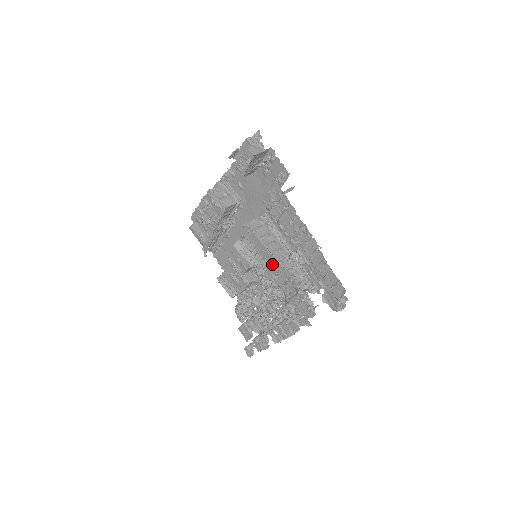
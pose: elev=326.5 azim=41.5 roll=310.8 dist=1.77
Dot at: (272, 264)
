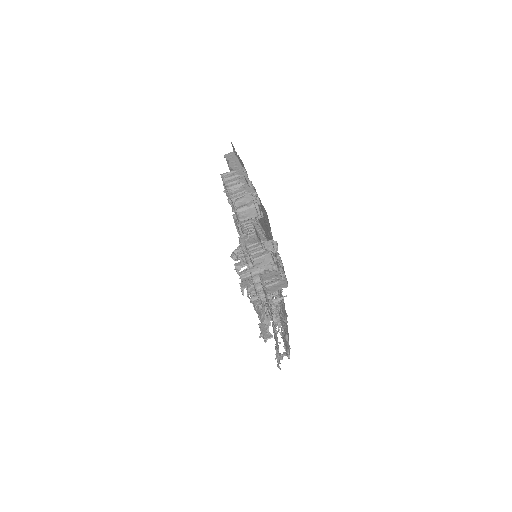
Dot at: occluded
